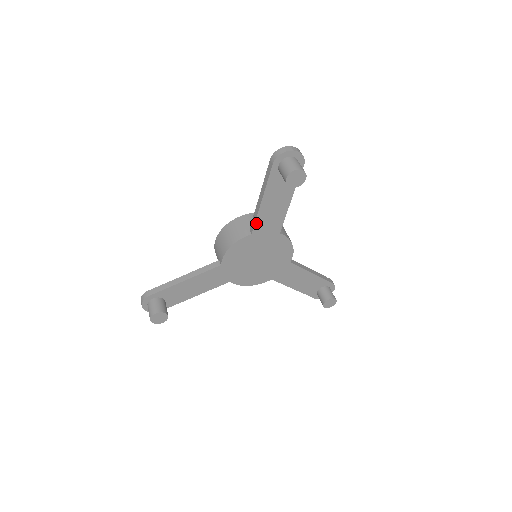
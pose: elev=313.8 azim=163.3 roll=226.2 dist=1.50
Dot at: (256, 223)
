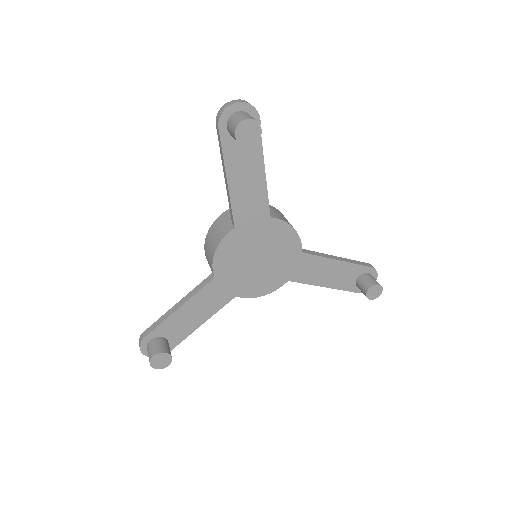
Dot at: (234, 212)
